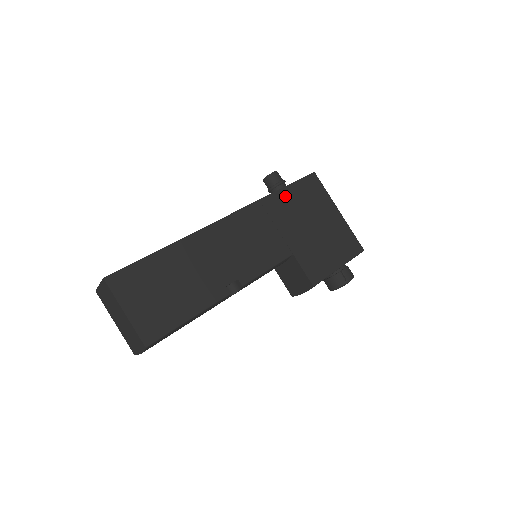
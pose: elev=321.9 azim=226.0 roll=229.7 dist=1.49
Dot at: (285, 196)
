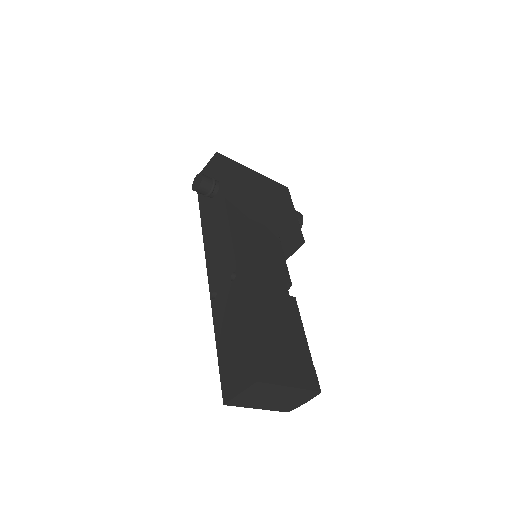
Dot at: (230, 190)
